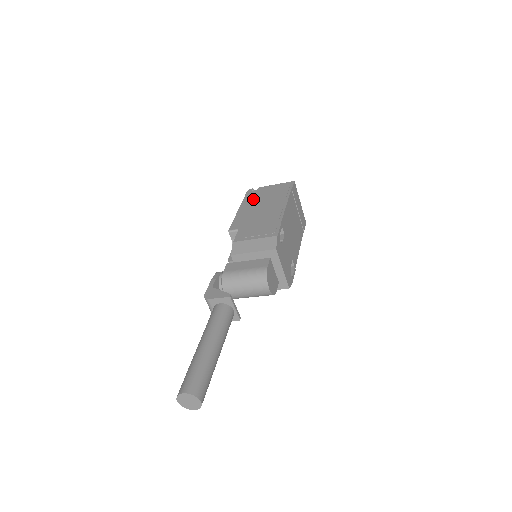
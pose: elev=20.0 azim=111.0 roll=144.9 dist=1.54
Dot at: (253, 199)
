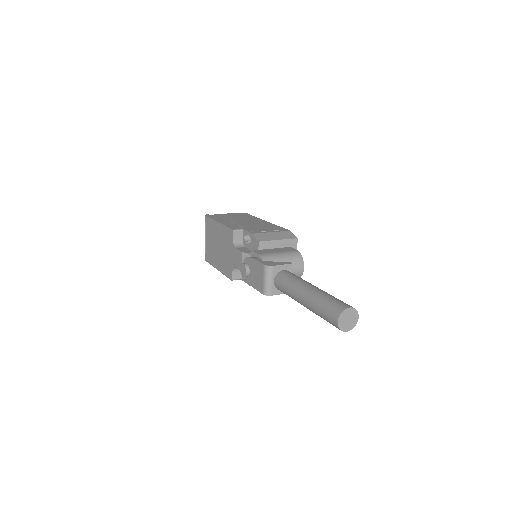
Dot at: (222, 218)
